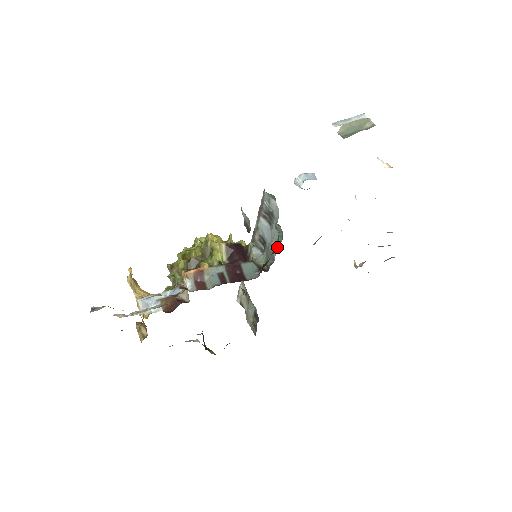
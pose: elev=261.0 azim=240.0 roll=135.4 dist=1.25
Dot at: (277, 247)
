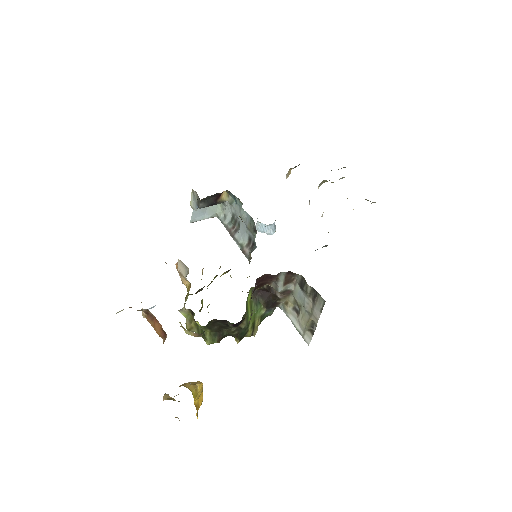
Dot at: (234, 197)
